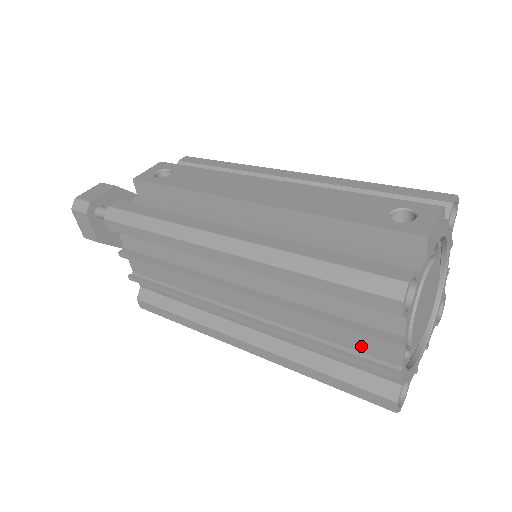
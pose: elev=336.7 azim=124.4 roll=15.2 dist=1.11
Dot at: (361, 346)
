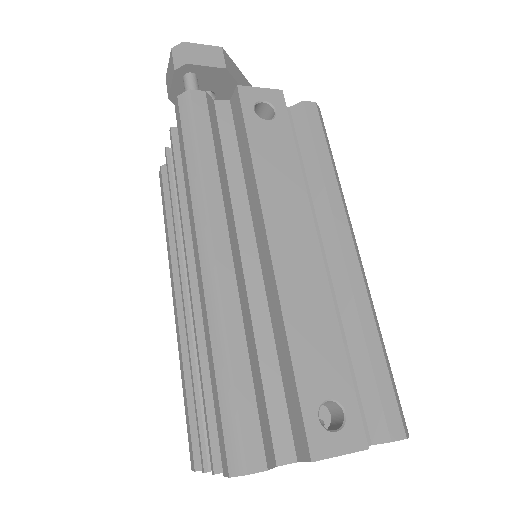
Dot at: occluded
